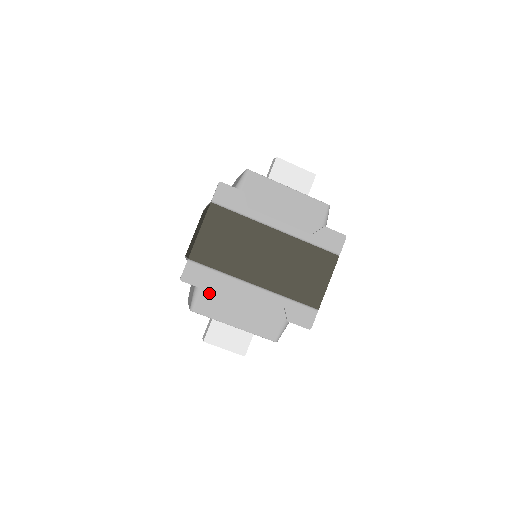
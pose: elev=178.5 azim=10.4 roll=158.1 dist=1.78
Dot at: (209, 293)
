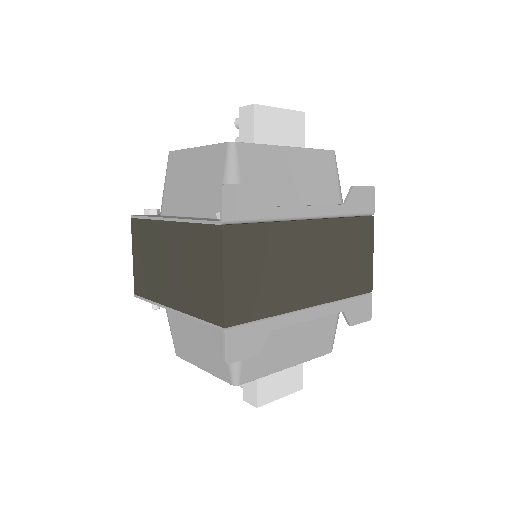
Dot at: occluded
